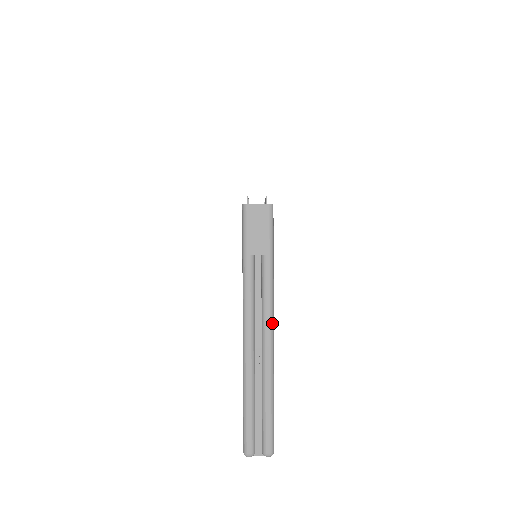
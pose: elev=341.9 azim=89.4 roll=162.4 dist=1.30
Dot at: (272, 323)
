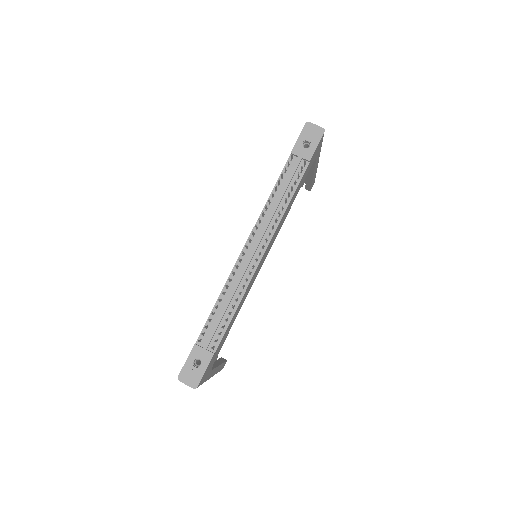
Dot at: occluded
